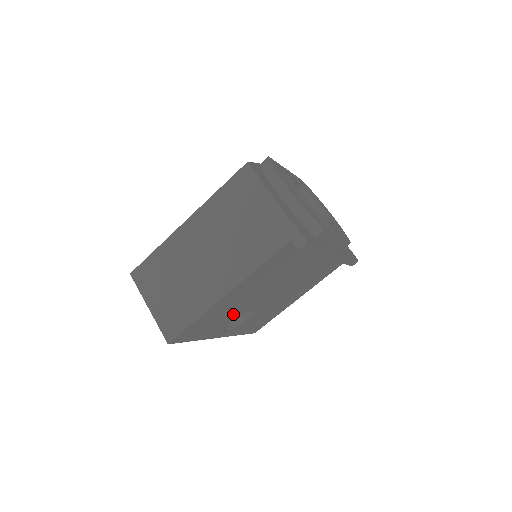
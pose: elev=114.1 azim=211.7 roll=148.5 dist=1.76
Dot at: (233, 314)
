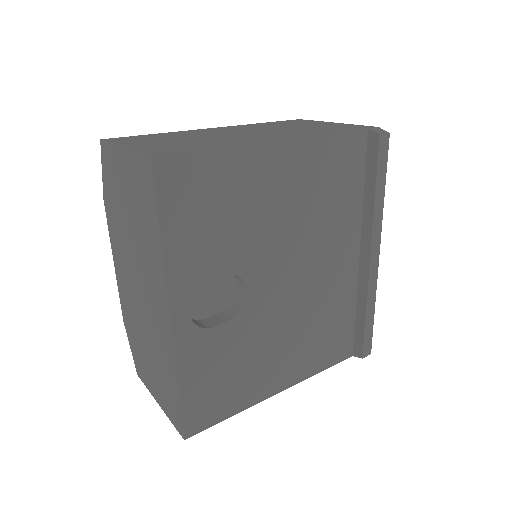
Dot at: (235, 246)
